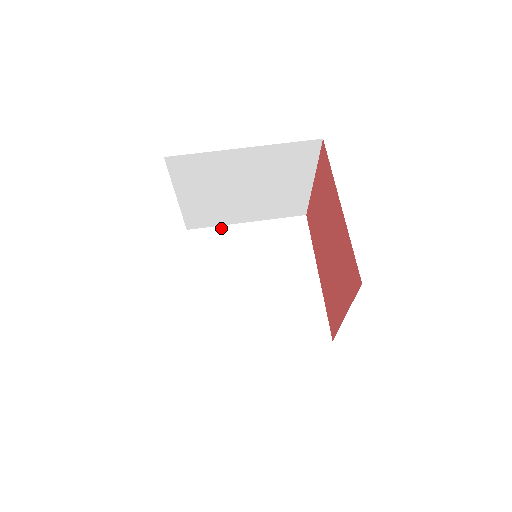
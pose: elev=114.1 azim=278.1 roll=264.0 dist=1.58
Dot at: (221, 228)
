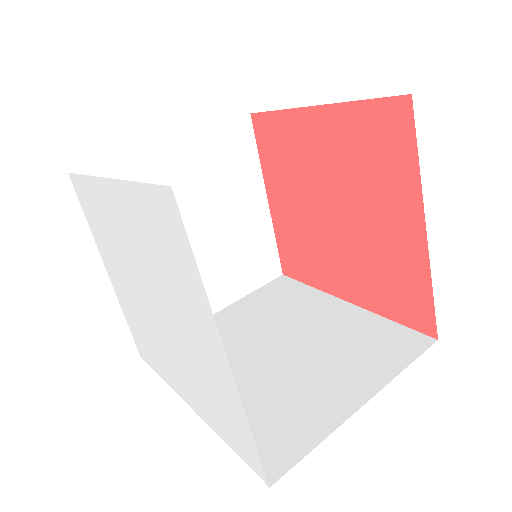
Dot at: occluded
